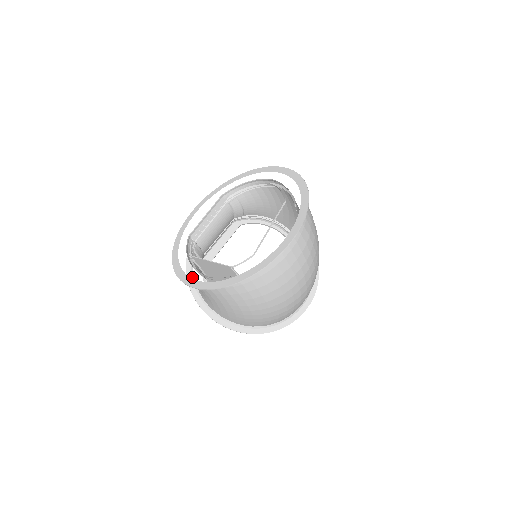
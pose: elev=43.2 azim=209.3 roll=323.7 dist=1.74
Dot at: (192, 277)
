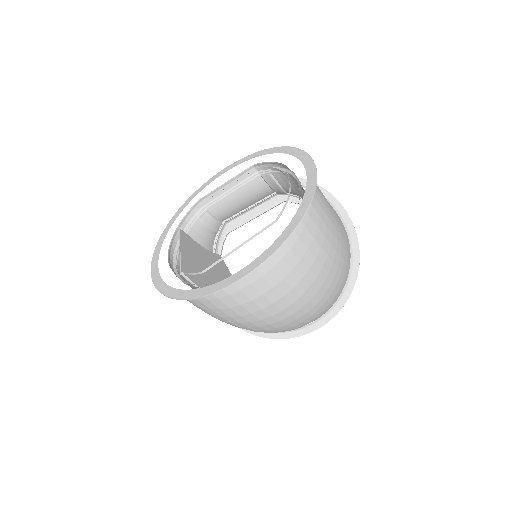
Dot at: occluded
